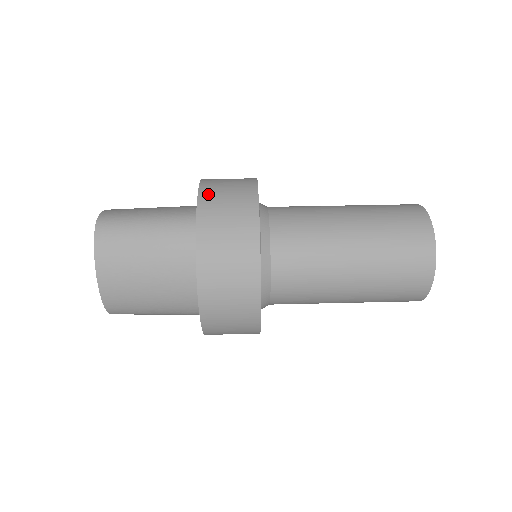
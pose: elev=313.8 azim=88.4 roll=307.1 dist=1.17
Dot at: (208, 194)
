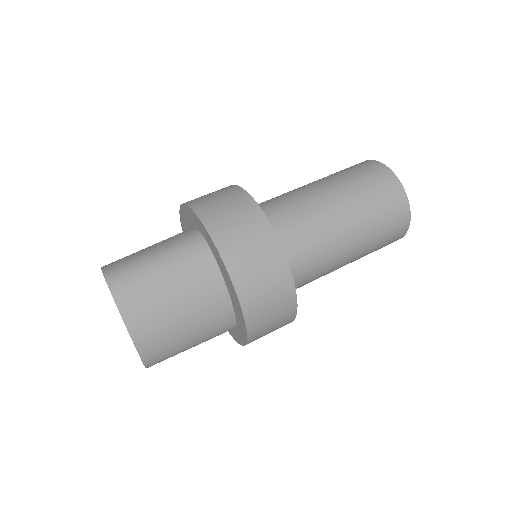
Dot at: (205, 210)
